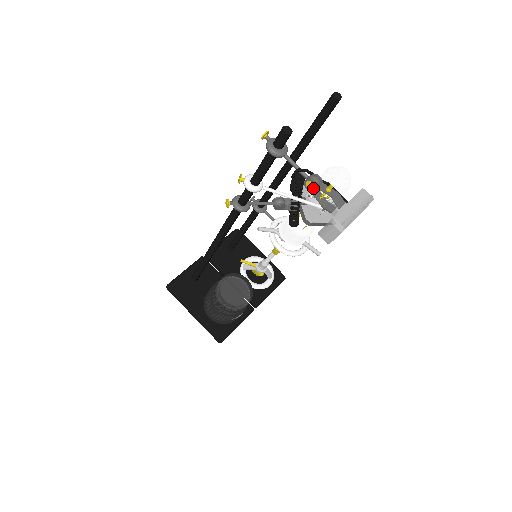
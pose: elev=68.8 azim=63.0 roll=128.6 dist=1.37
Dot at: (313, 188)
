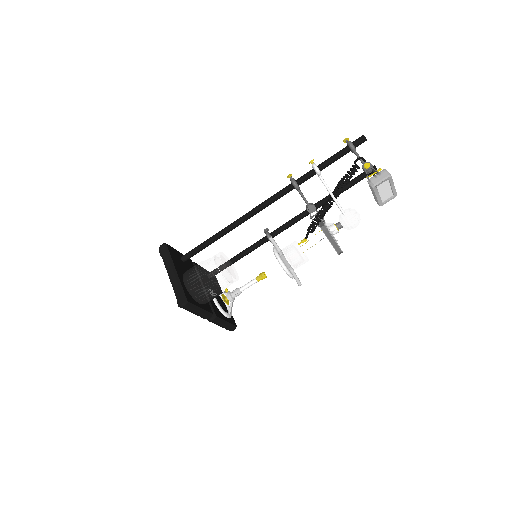
Dot at: (369, 167)
